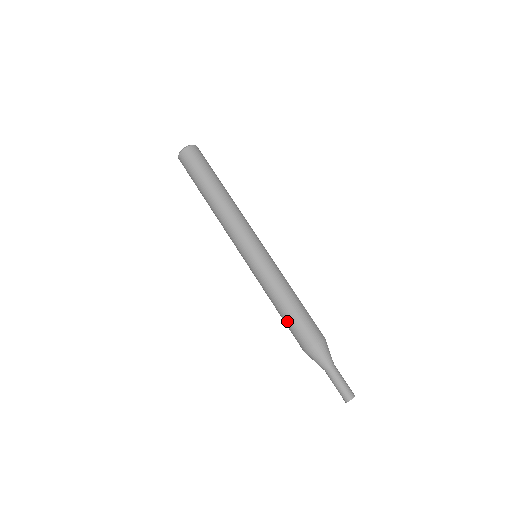
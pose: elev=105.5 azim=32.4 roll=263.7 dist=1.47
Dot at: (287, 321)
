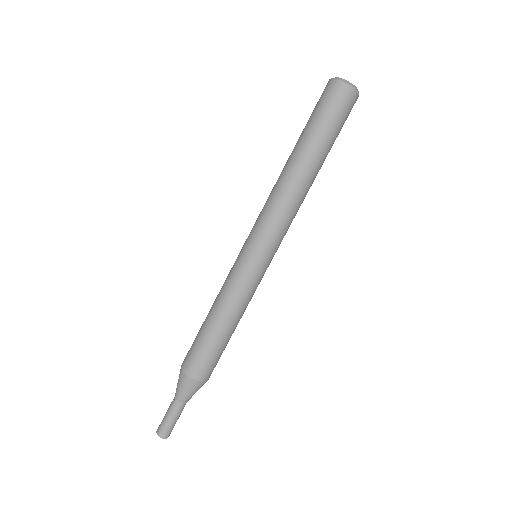
Dot at: (208, 340)
